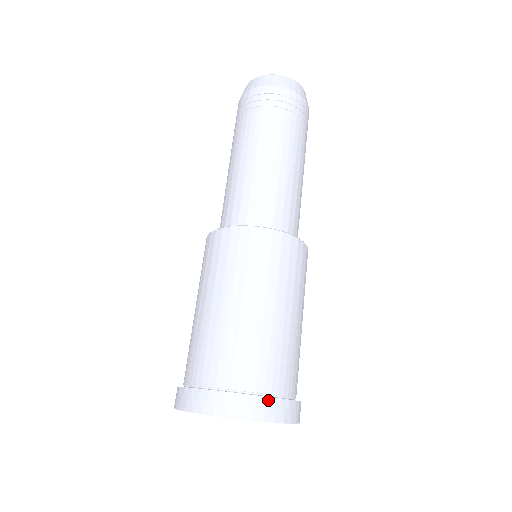
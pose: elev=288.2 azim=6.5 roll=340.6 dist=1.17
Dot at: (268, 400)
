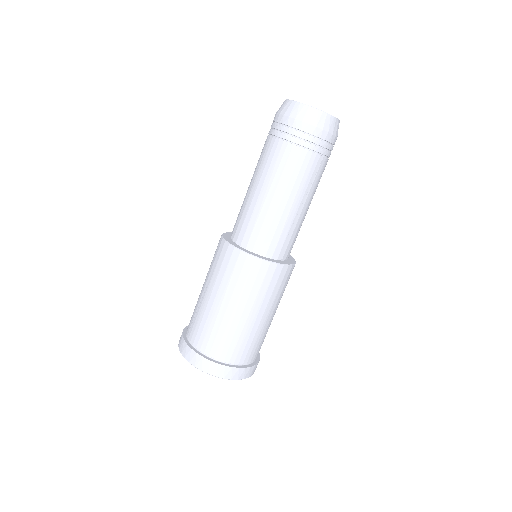
Dot at: (230, 368)
